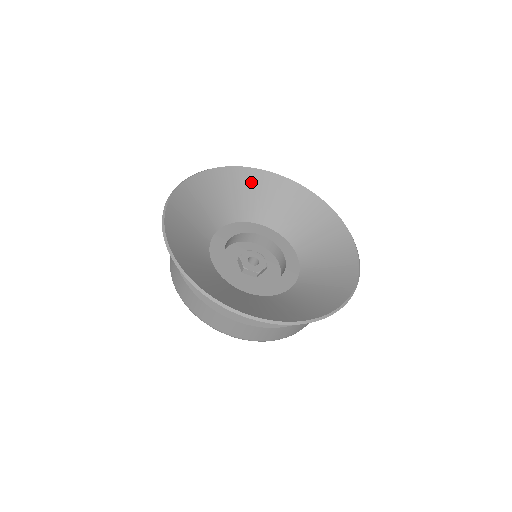
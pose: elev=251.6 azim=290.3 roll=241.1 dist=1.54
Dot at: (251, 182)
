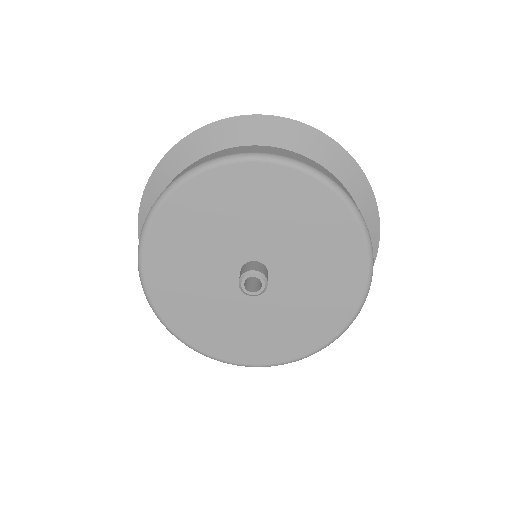
Dot at: occluded
